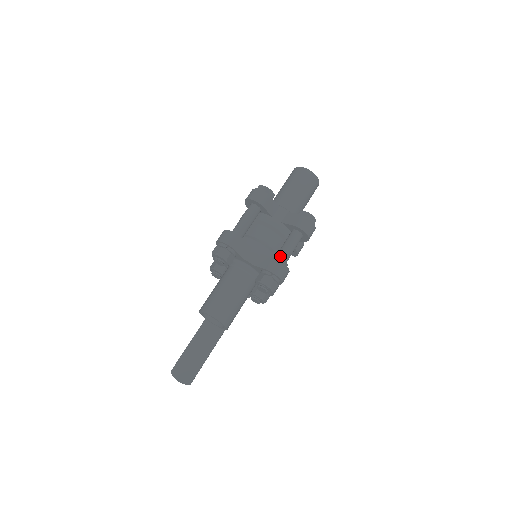
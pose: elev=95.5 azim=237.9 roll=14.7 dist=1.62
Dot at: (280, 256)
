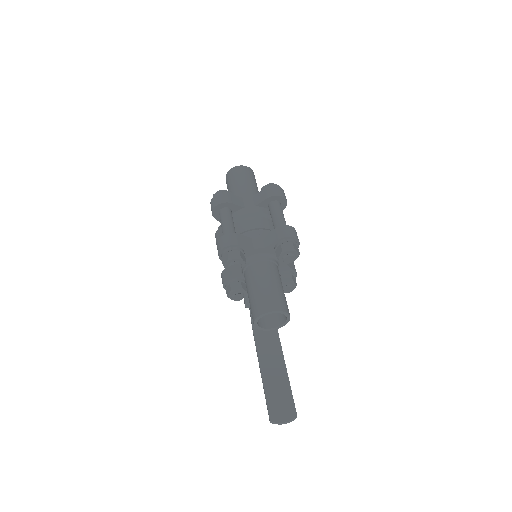
Dot at: (278, 226)
